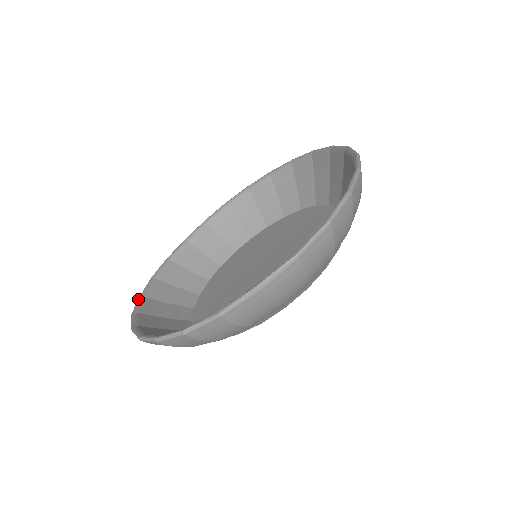
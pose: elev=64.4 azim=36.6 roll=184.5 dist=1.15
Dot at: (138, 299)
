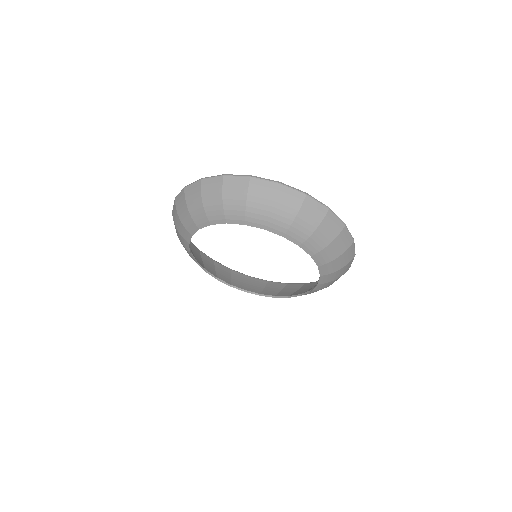
Dot at: occluded
